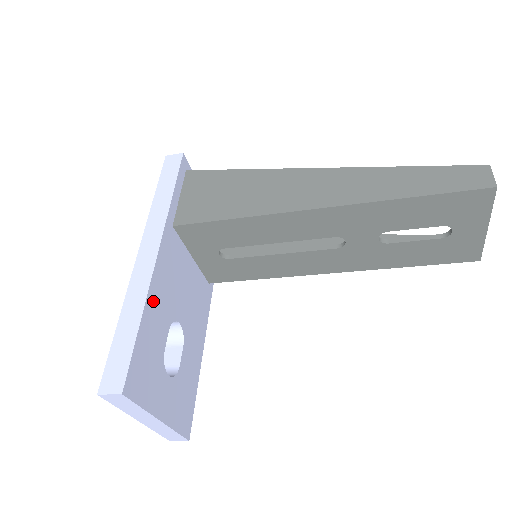
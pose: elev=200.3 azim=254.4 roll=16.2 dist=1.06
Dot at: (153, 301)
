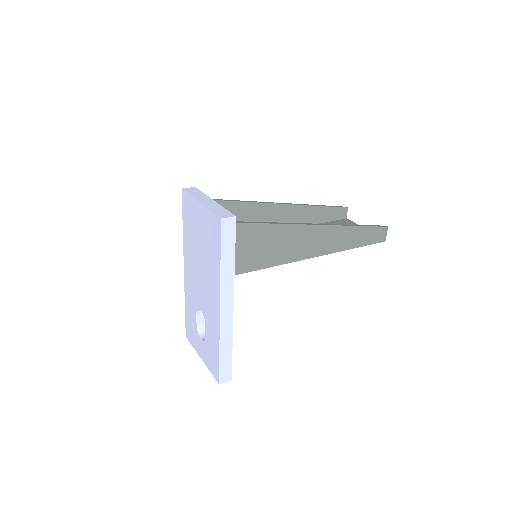
Dot at: occluded
